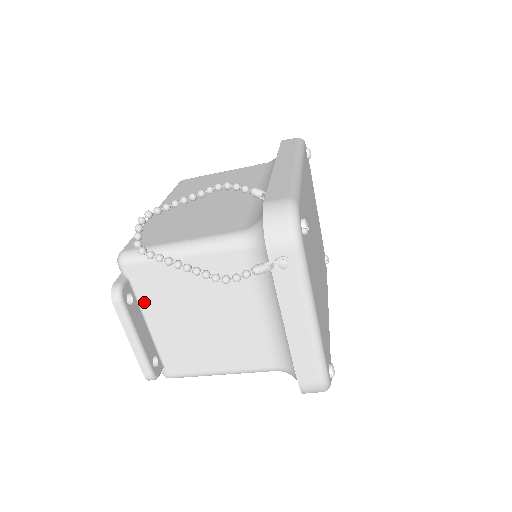
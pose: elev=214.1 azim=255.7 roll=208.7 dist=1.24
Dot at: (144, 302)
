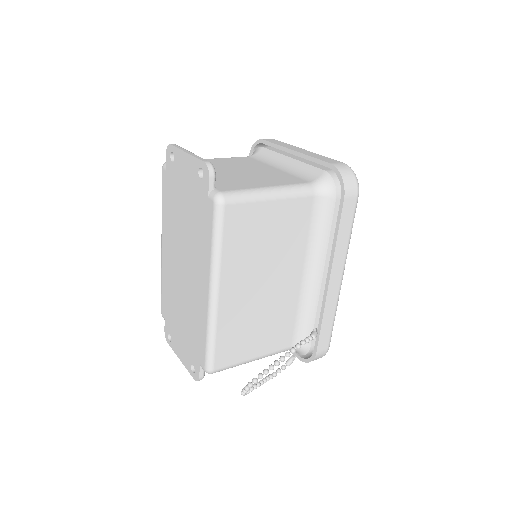
Dot at: occluded
